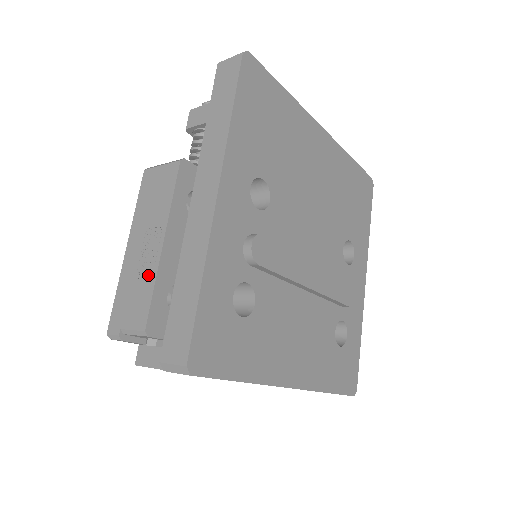
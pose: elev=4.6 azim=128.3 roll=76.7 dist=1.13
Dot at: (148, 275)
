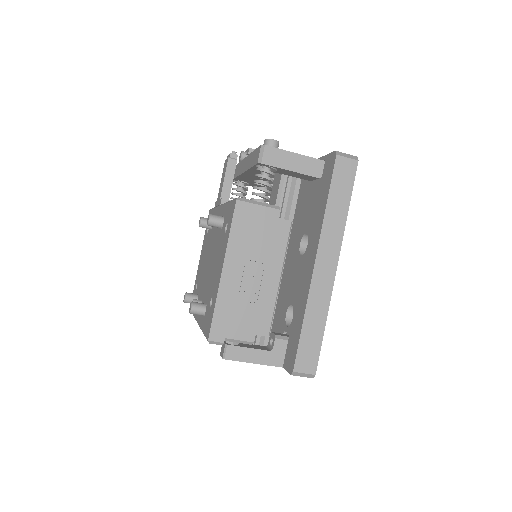
Dot at: (253, 300)
